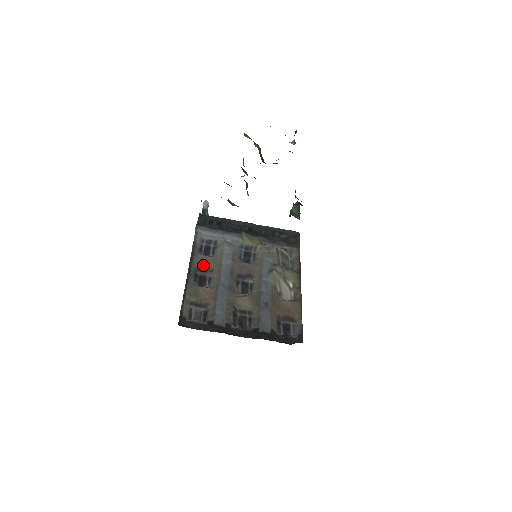
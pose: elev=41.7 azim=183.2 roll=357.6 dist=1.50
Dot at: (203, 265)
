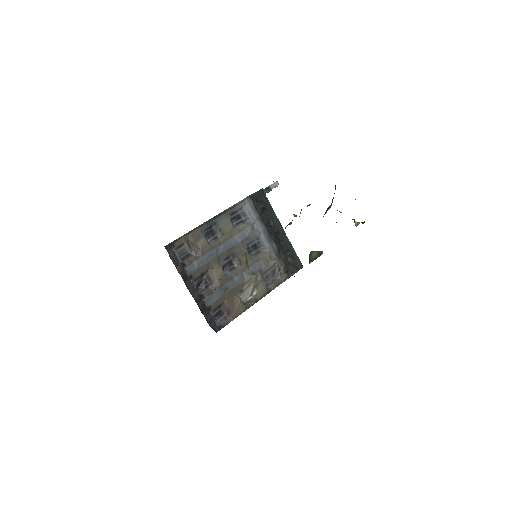
Dot at: (222, 225)
